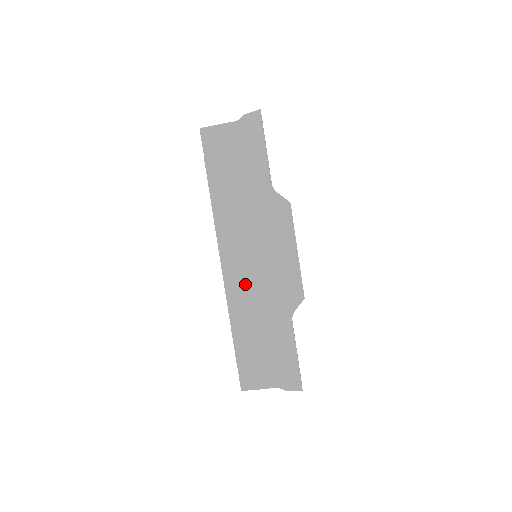
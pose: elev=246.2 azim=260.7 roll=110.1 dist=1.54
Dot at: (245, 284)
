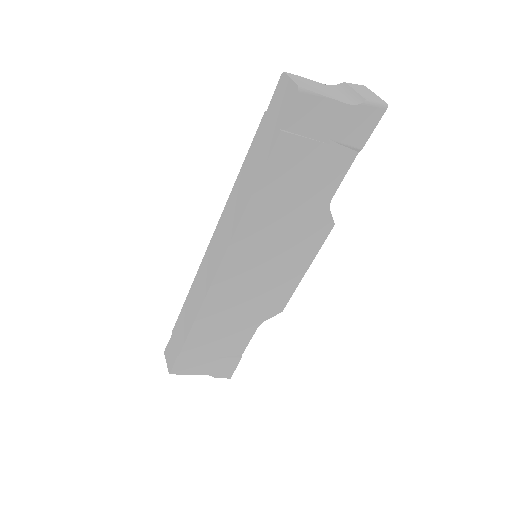
Dot at: (234, 290)
